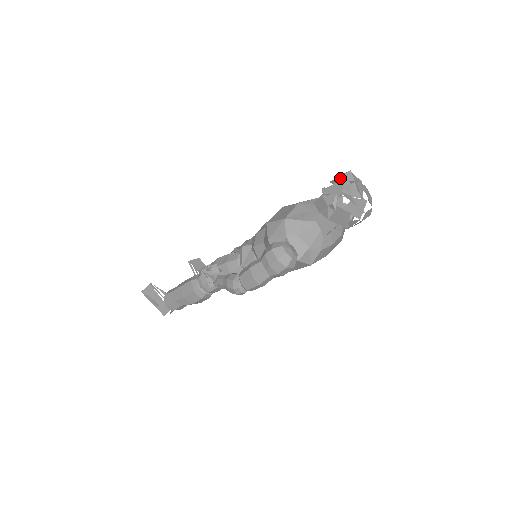
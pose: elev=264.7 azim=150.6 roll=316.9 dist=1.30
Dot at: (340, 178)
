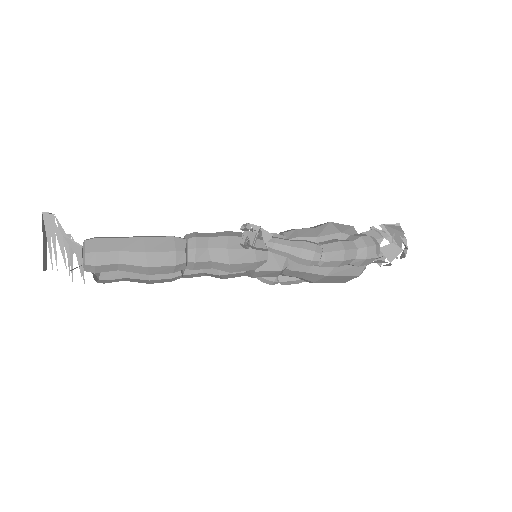
Dot at: (394, 225)
